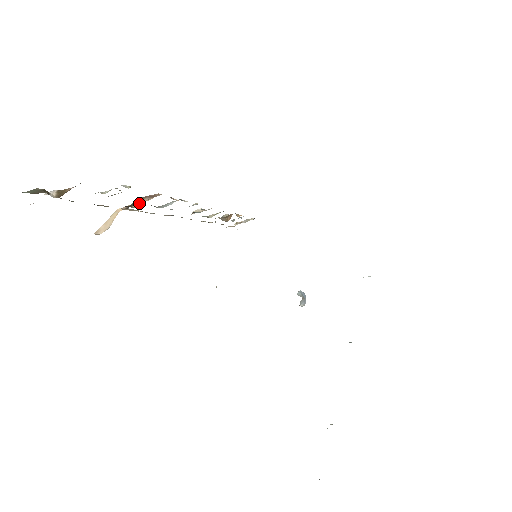
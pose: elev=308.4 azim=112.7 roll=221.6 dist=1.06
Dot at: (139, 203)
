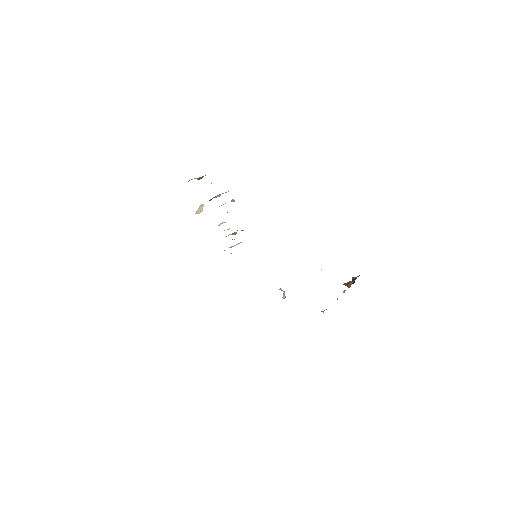
Dot at: (219, 195)
